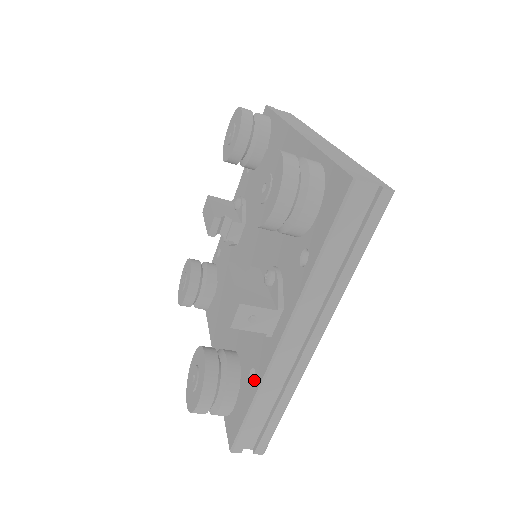
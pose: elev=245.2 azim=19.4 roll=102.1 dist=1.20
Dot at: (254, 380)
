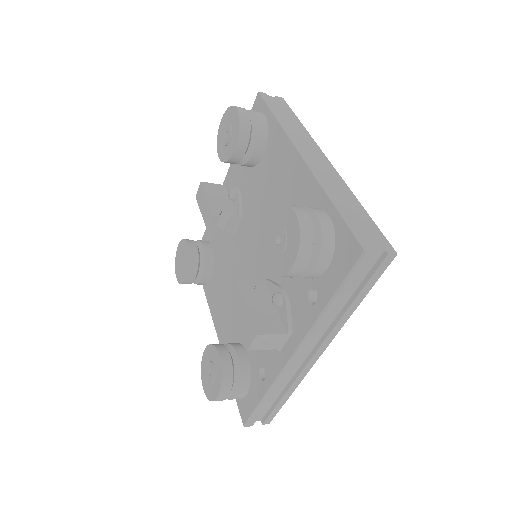
Dot at: (265, 379)
